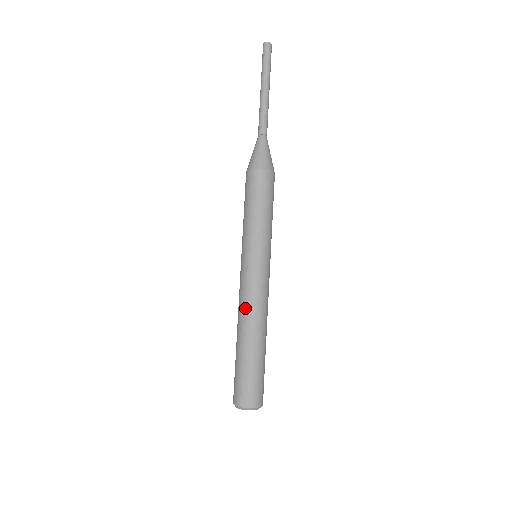
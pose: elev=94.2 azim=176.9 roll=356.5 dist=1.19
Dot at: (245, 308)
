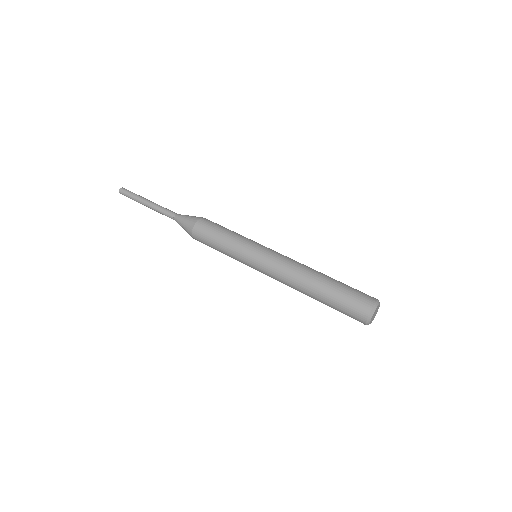
Dot at: (298, 263)
